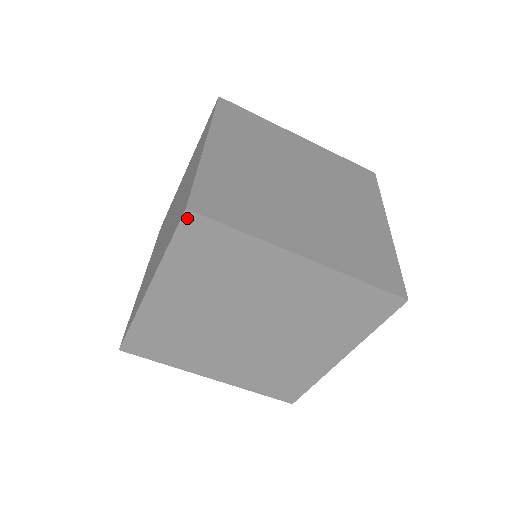
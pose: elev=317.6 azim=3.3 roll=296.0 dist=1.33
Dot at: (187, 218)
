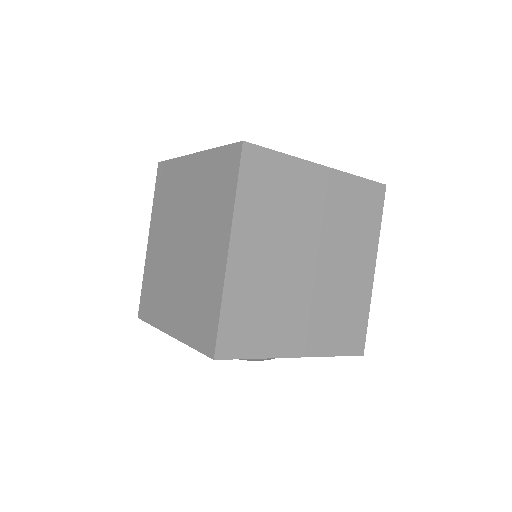
Dot at: (245, 150)
